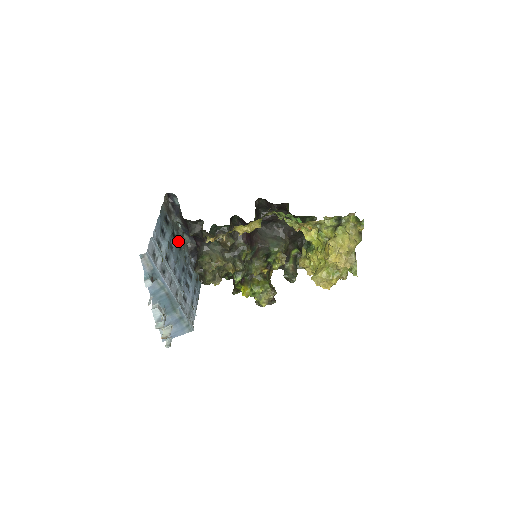
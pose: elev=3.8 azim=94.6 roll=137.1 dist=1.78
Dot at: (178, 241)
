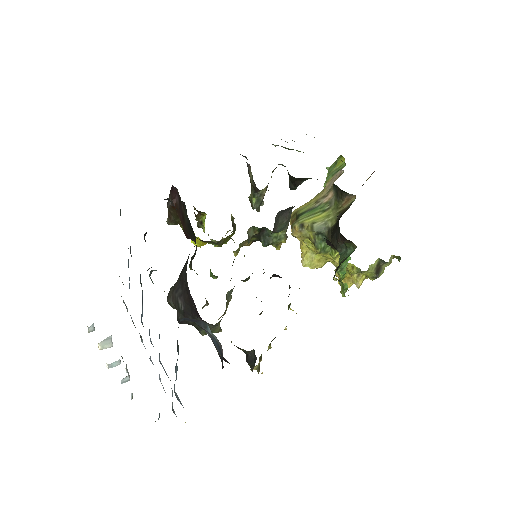
Dot at: occluded
